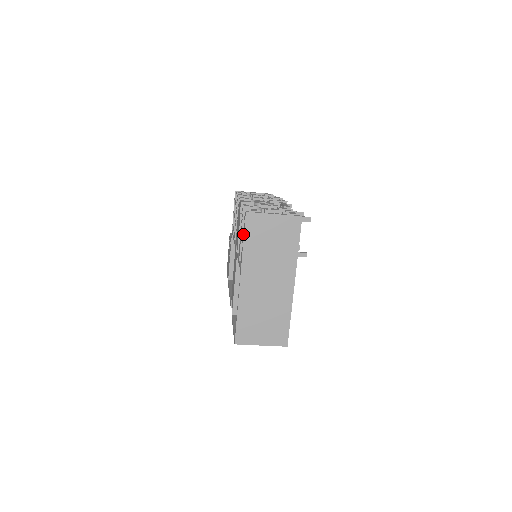
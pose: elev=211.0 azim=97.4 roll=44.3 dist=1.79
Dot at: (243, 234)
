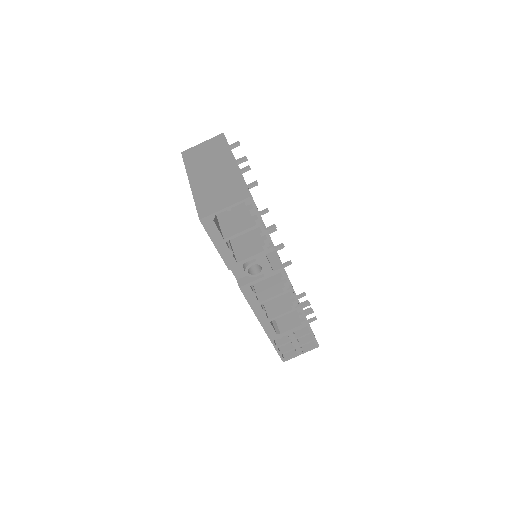
Dot at: occluded
